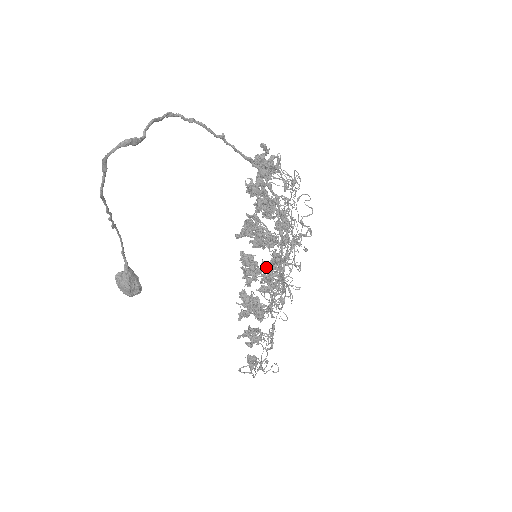
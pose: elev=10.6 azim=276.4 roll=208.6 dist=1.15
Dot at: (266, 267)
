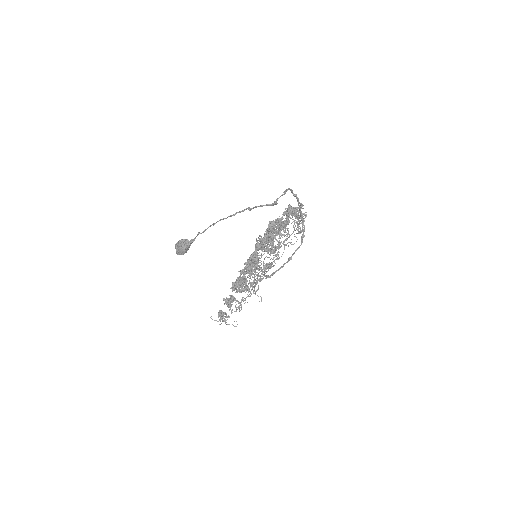
Dot at: occluded
